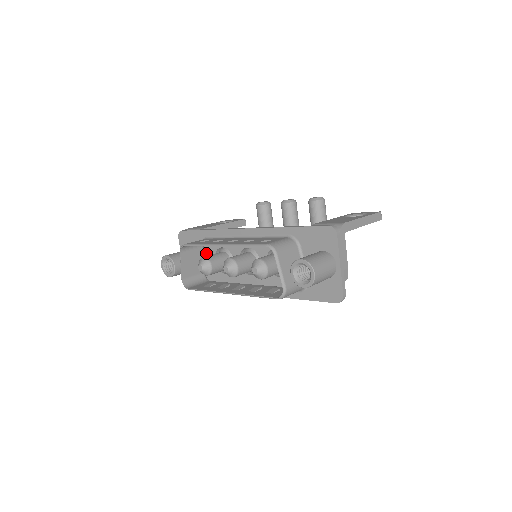
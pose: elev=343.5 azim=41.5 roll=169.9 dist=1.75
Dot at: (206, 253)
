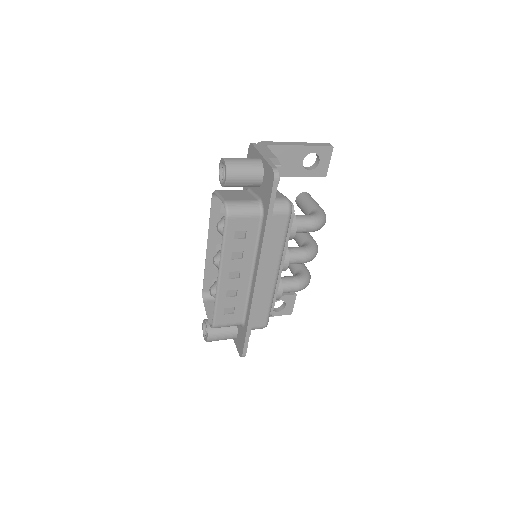
Dot at: occluded
